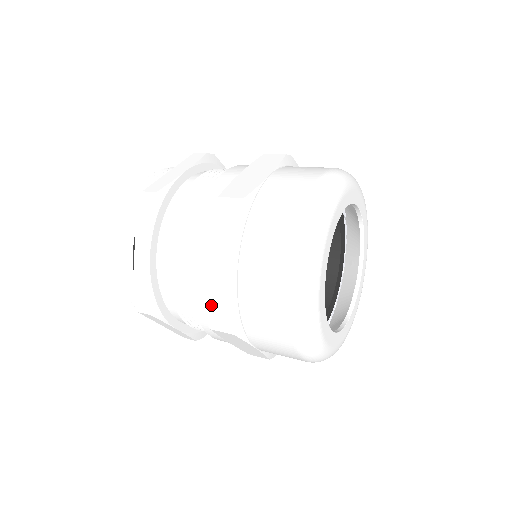
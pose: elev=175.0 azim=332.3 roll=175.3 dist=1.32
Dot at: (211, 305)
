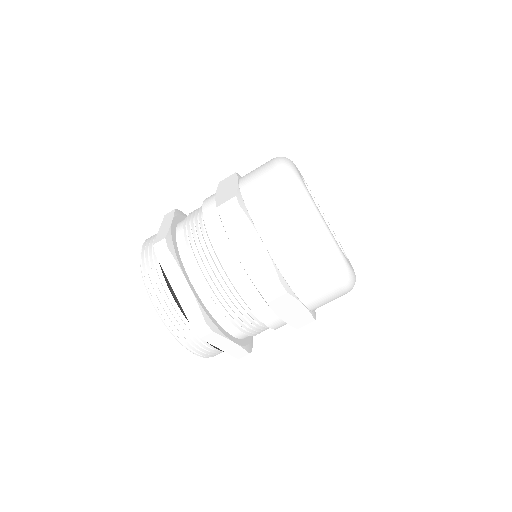
Dot at: (297, 325)
